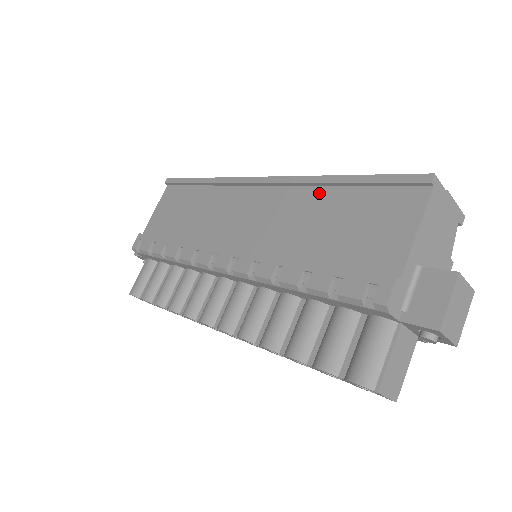
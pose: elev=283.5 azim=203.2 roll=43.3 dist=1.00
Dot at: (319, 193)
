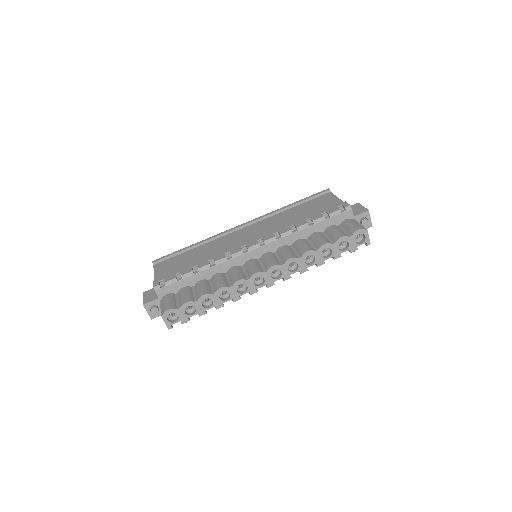
Dot at: (283, 213)
